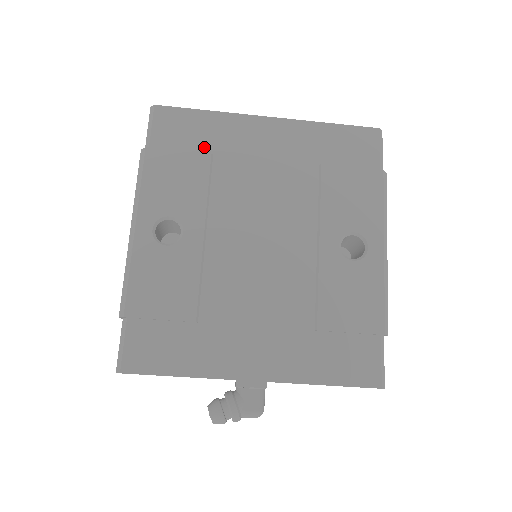
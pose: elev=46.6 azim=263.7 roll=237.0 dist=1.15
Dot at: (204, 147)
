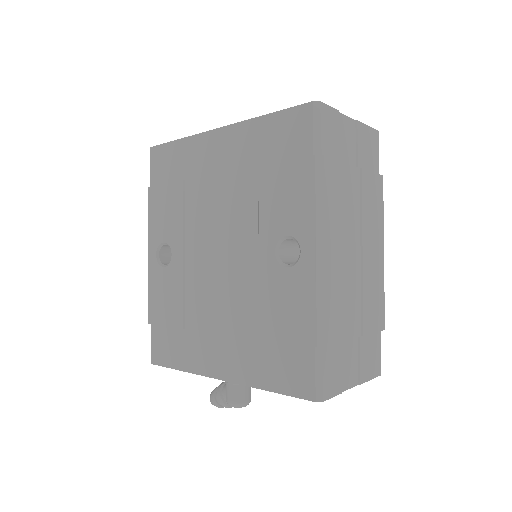
Dot at: (179, 175)
